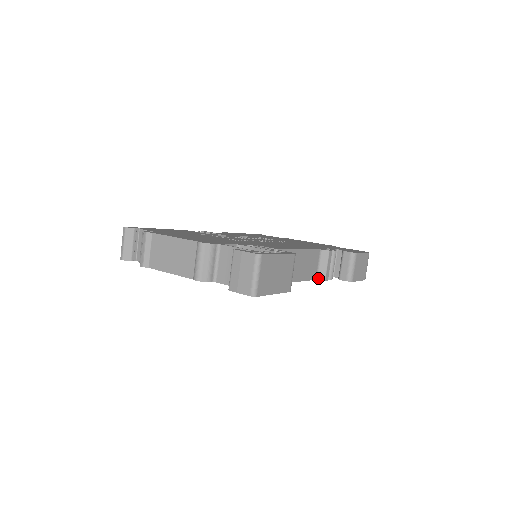
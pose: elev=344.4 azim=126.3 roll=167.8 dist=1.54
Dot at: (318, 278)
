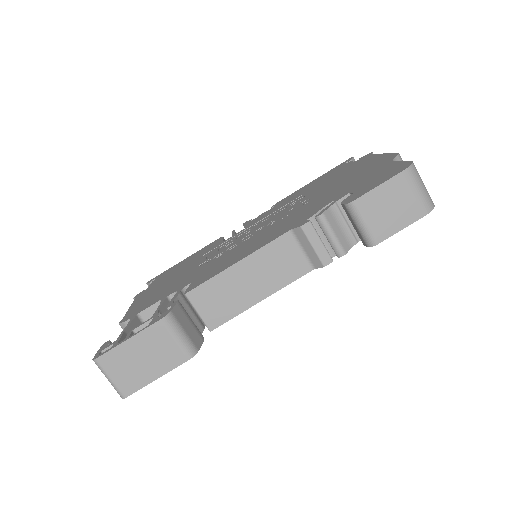
Dot at: (314, 266)
